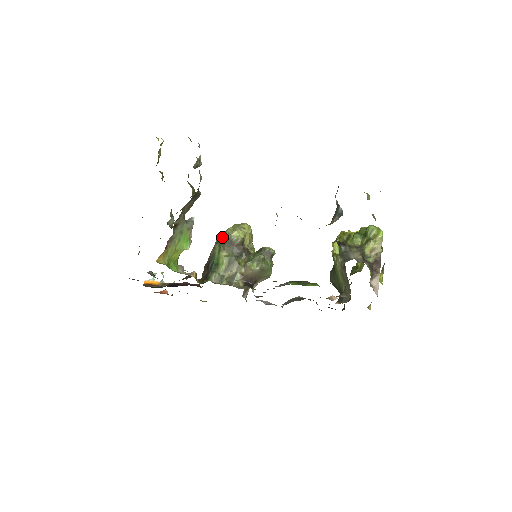
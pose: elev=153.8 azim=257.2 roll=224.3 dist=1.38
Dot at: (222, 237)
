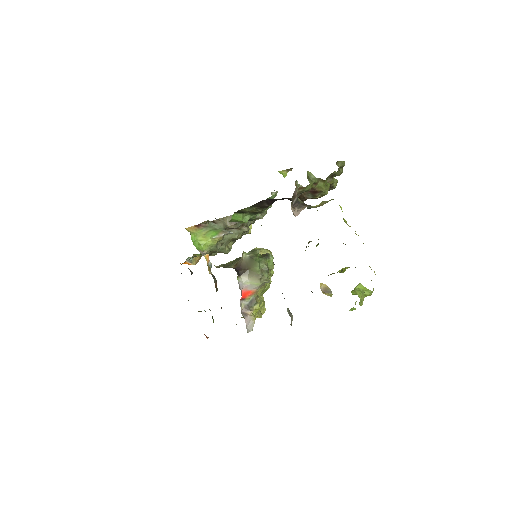
Dot at: occluded
